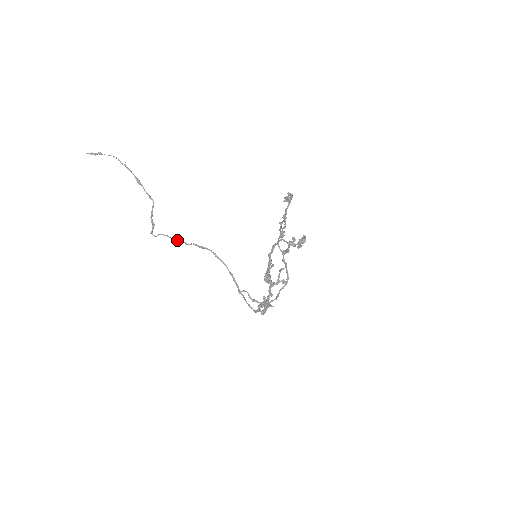
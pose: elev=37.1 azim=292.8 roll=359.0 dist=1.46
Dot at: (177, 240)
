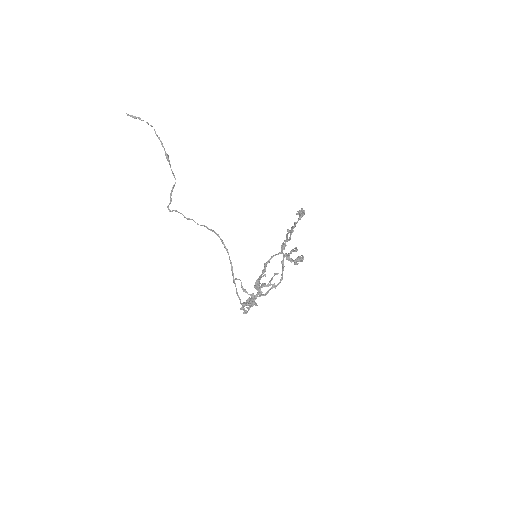
Dot at: (189, 219)
